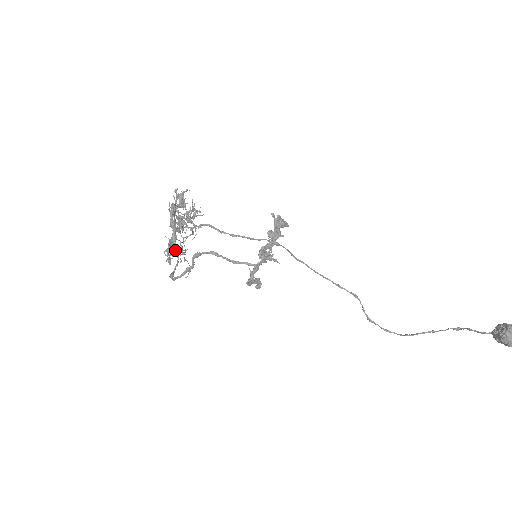
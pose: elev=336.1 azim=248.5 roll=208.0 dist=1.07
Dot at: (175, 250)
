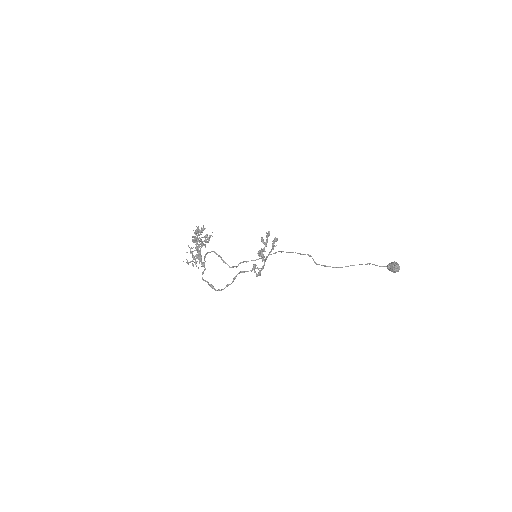
Dot at: (204, 266)
